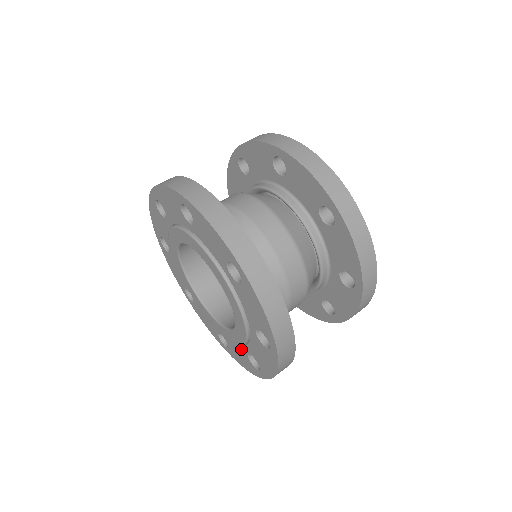
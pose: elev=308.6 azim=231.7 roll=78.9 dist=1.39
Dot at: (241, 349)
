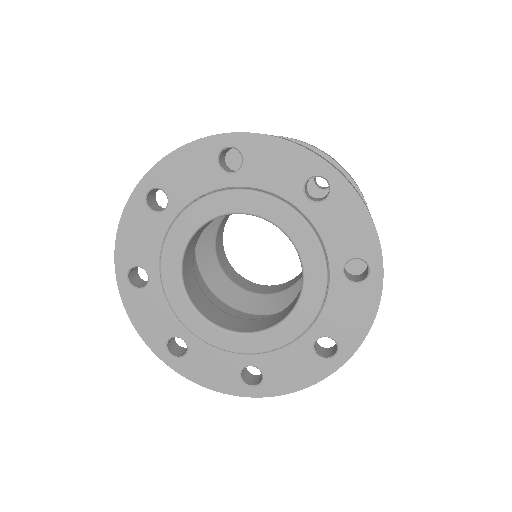
Dot at: (336, 291)
